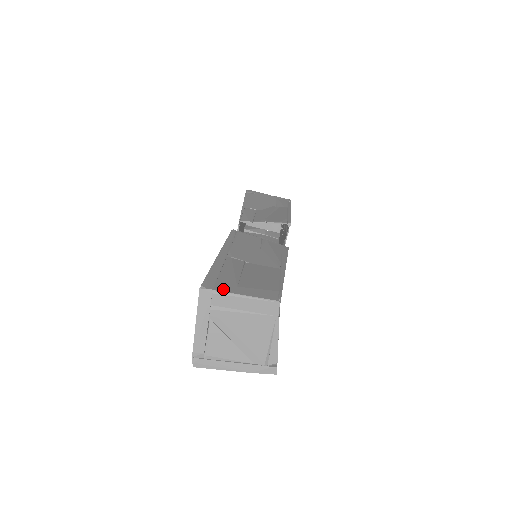
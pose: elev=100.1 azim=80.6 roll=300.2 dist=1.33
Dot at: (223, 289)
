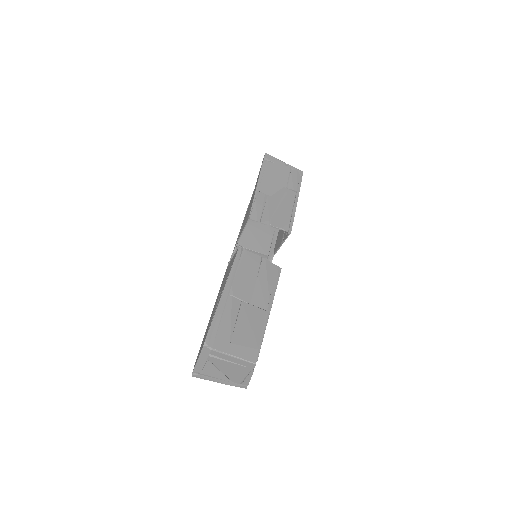
Dot at: (220, 347)
